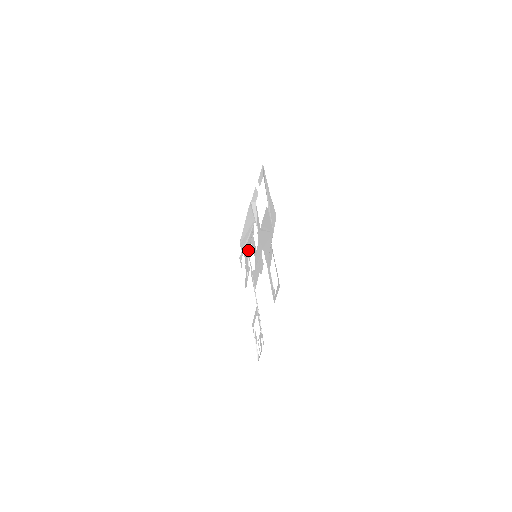
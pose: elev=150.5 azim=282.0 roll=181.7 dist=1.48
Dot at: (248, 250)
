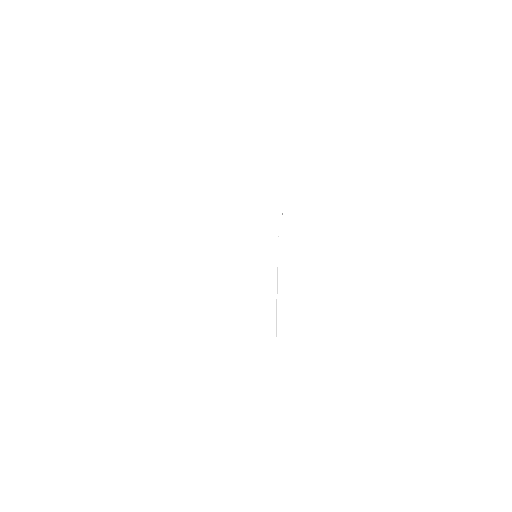
Dot at: occluded
